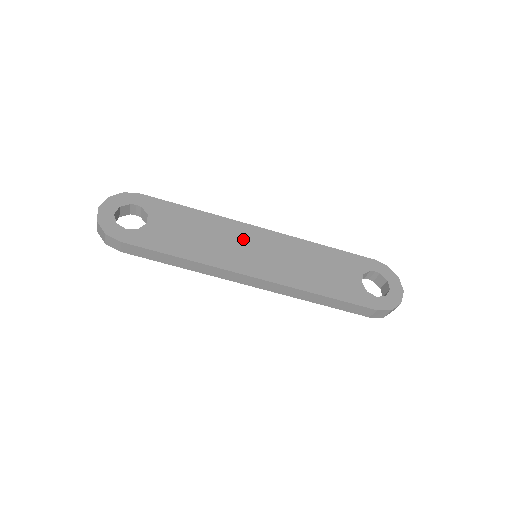
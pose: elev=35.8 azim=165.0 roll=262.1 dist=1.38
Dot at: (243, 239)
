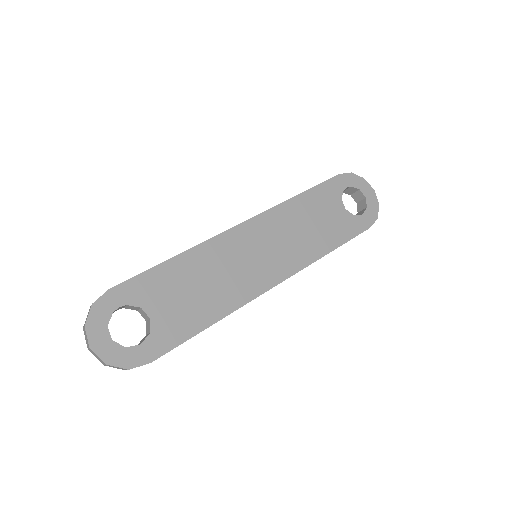
Dot at: (239, 252)
